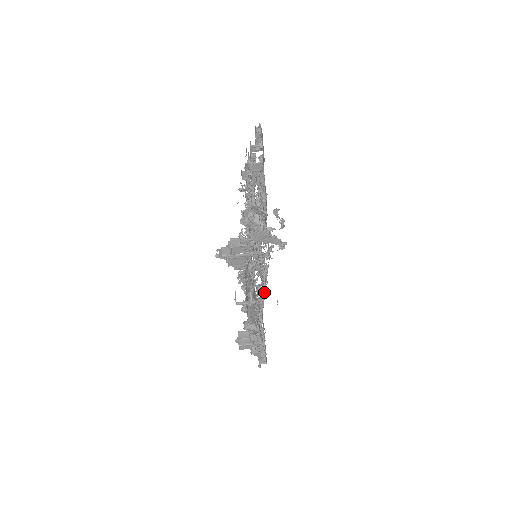
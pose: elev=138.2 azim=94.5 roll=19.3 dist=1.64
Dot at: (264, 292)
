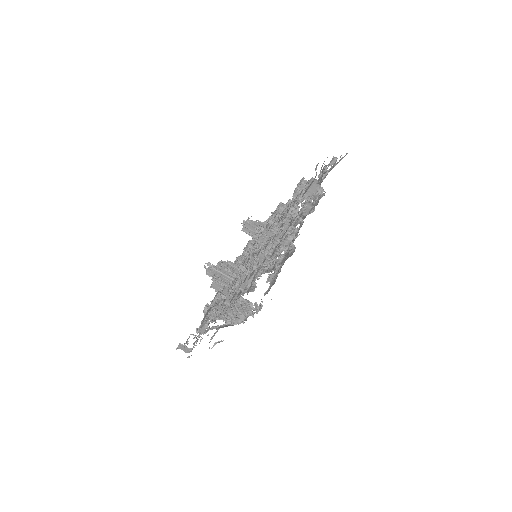
Dot at: occluded
